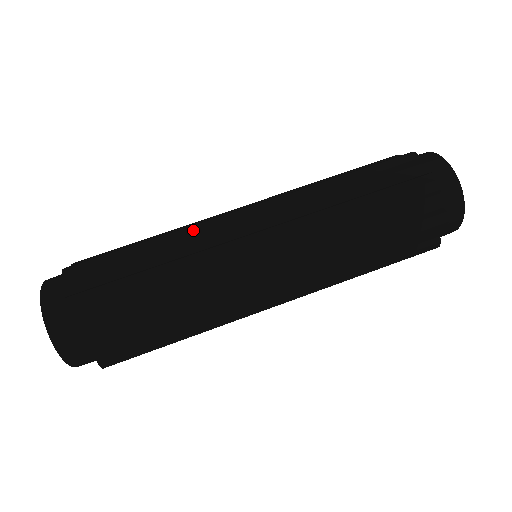
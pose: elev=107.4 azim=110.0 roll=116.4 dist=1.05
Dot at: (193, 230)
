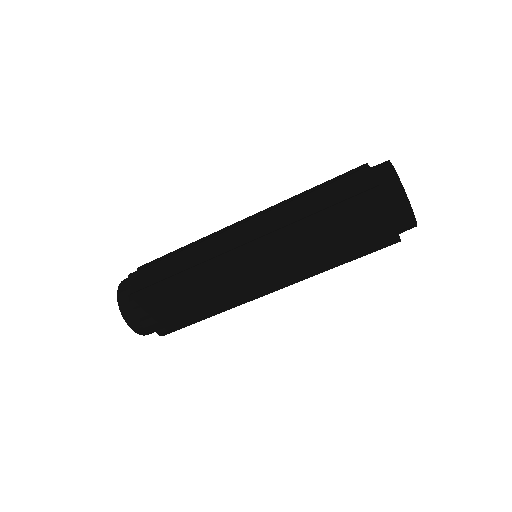
Dot at: (209, 272)
